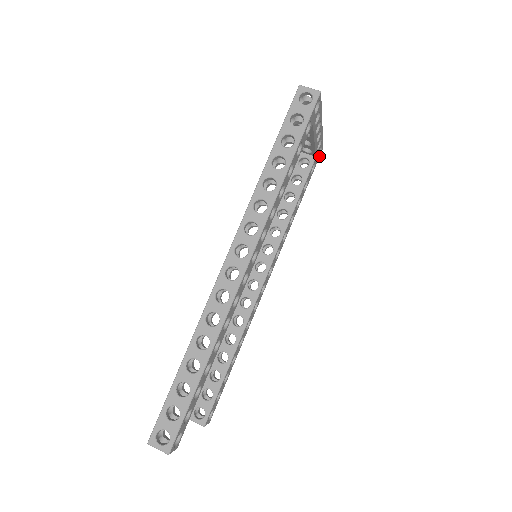
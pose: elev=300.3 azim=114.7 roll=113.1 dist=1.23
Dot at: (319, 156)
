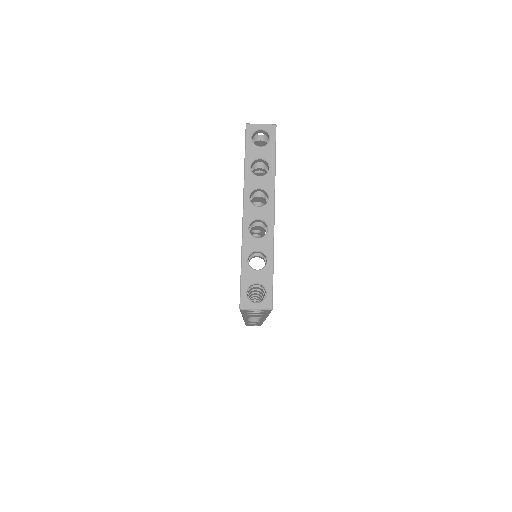
Dot at: occluded
